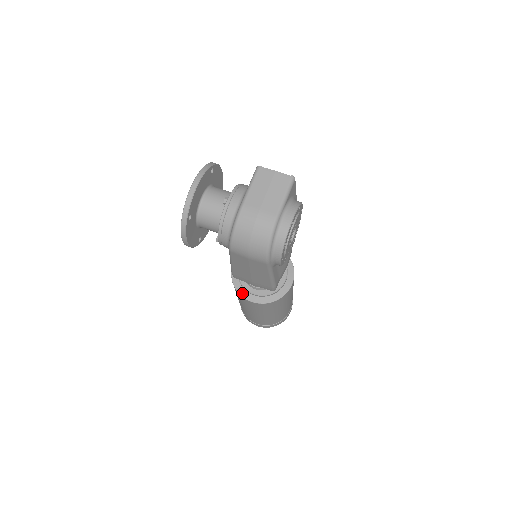
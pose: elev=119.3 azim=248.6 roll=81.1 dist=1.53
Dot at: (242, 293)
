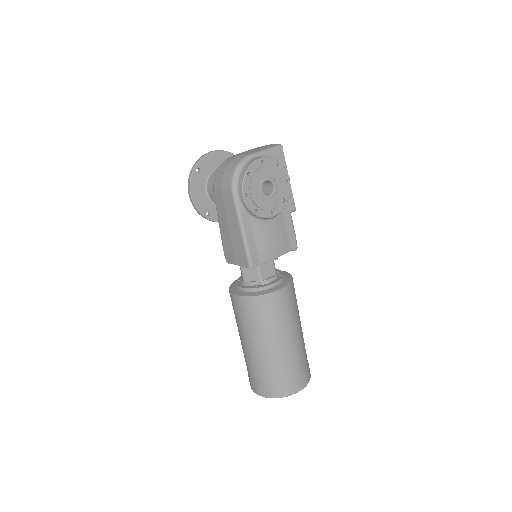
Dot at: (232, 290)
